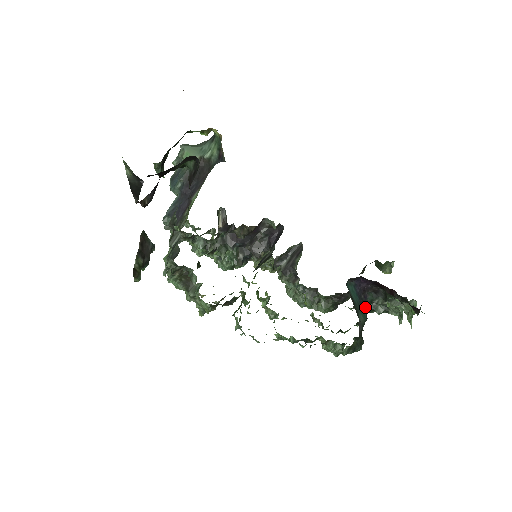
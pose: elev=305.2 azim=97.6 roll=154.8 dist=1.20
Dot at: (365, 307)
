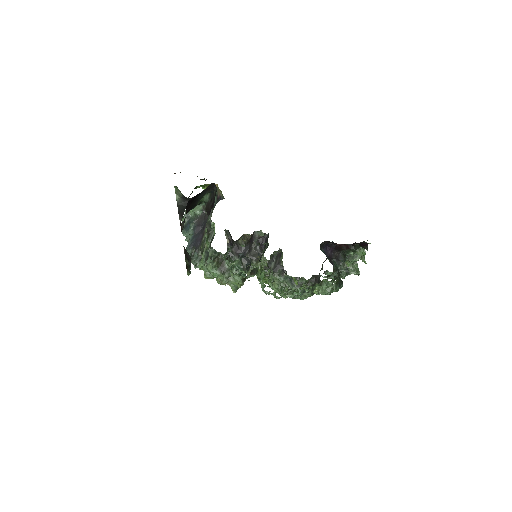
Dot at: occluded
